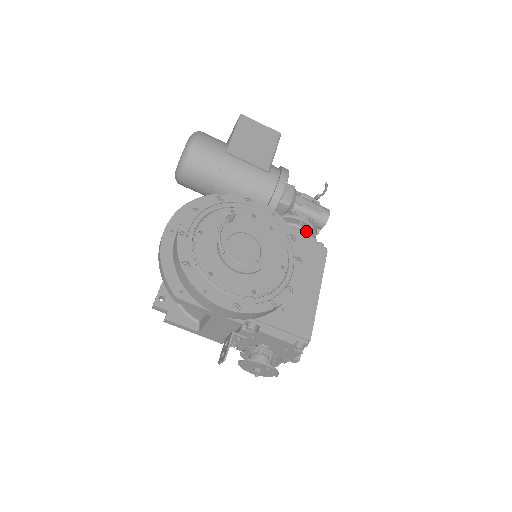
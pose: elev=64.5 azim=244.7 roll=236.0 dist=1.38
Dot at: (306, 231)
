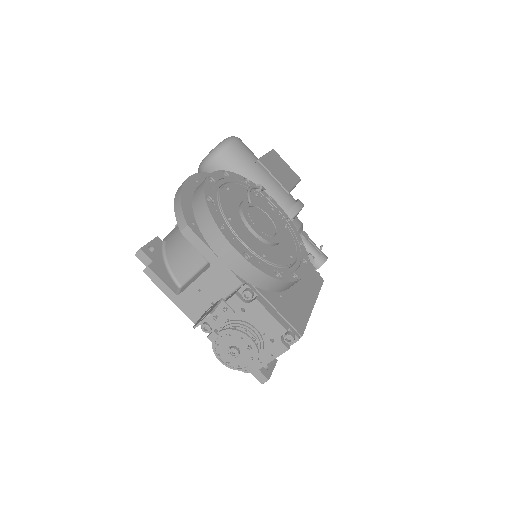
Dot at: occluded
